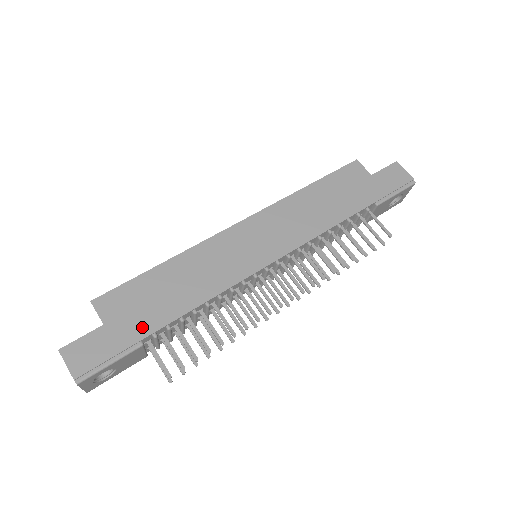
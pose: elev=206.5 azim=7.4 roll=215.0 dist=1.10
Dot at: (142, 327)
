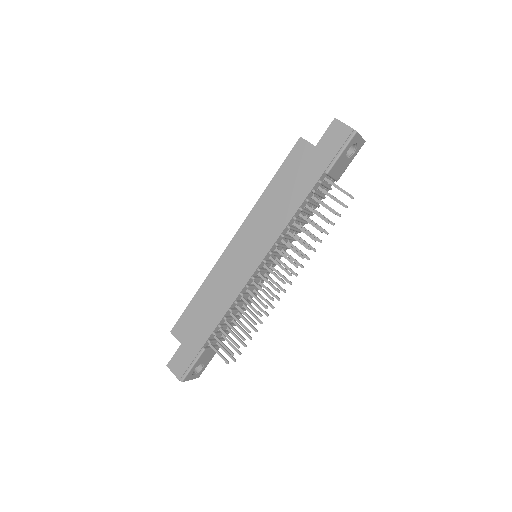
Dot at: (200, 339)
